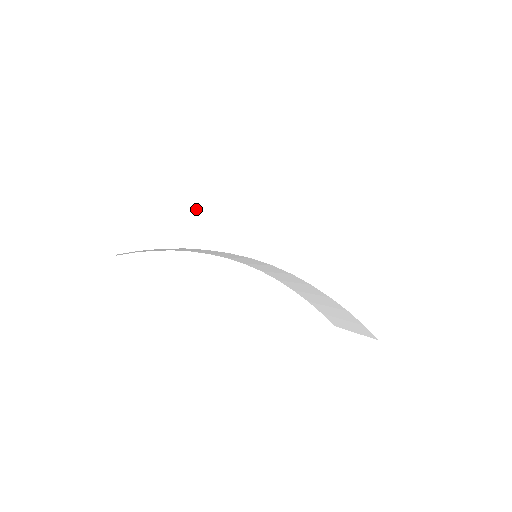
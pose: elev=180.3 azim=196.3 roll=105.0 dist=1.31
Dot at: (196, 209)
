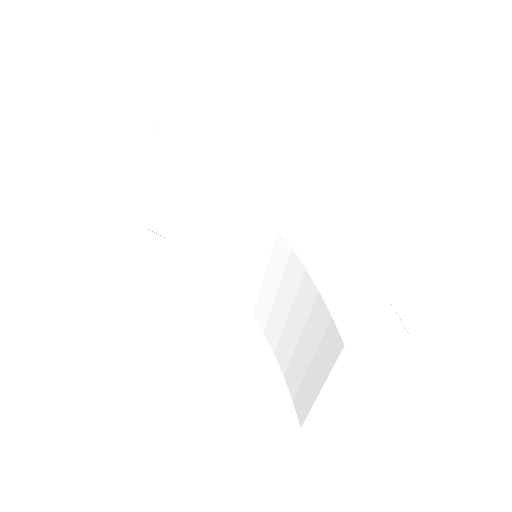
Dot at: (232, 157)
